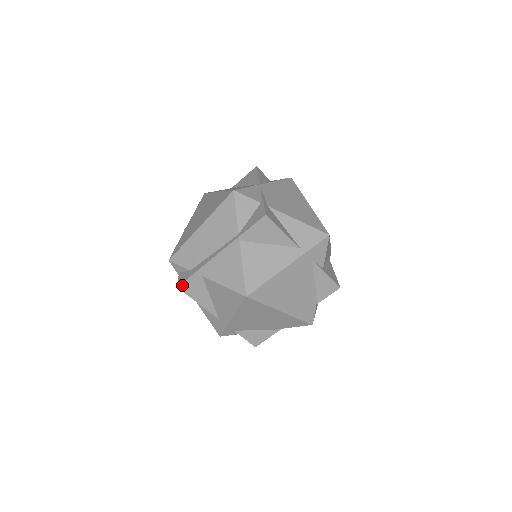
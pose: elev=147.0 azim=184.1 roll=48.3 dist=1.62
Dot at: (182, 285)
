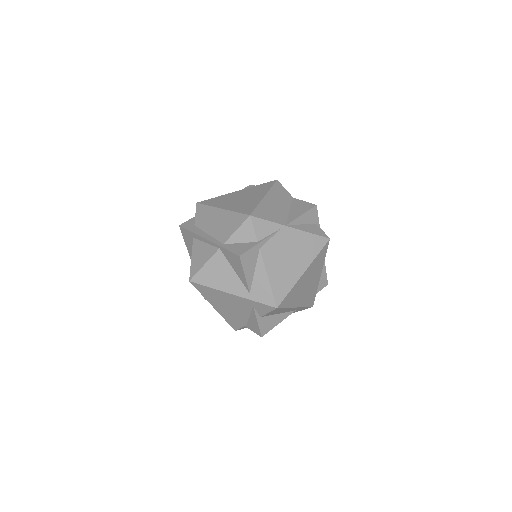
Dot at: (182, 228)
